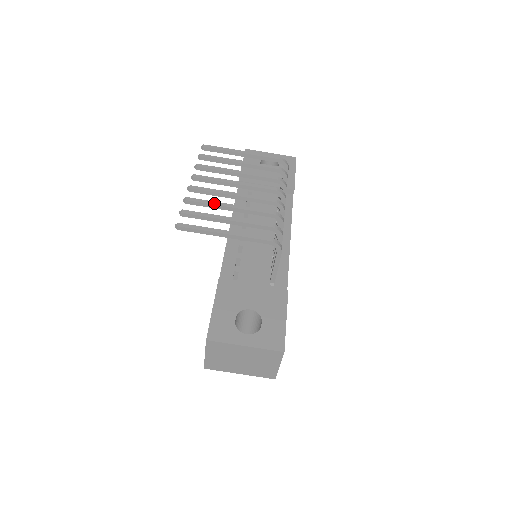
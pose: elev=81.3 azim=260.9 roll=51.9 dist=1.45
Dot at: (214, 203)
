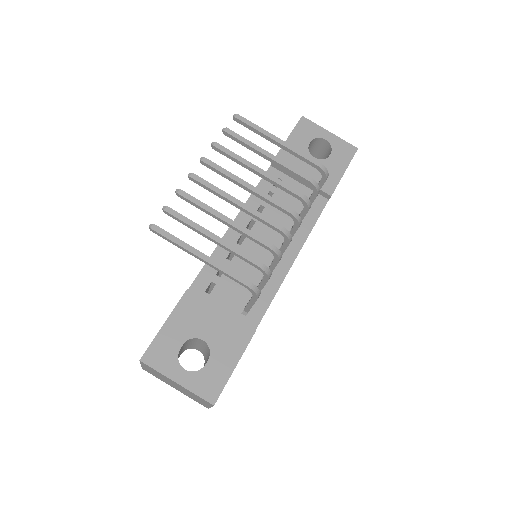
Dot at: (208, 208)
